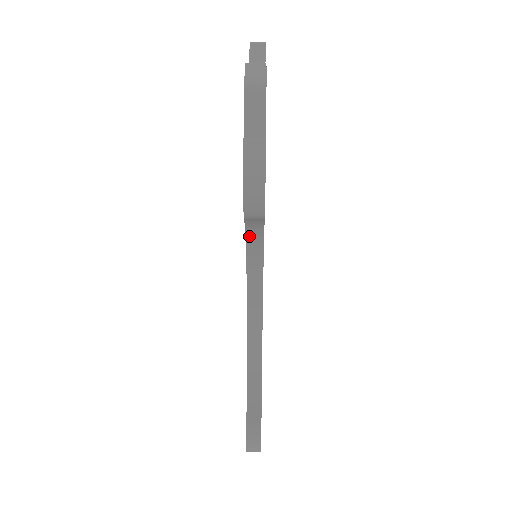
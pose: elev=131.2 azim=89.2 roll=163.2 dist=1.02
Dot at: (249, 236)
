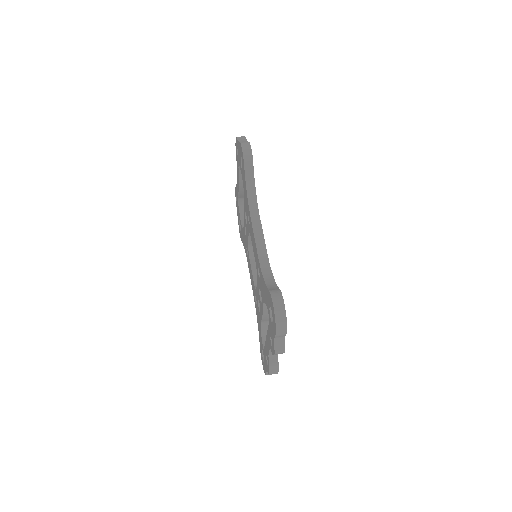
Dot at: (248, 189)
